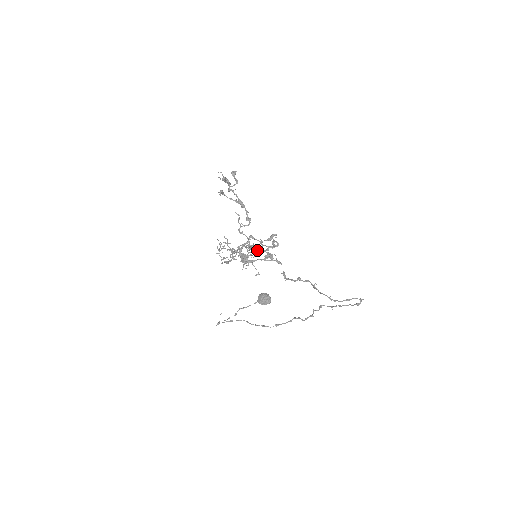
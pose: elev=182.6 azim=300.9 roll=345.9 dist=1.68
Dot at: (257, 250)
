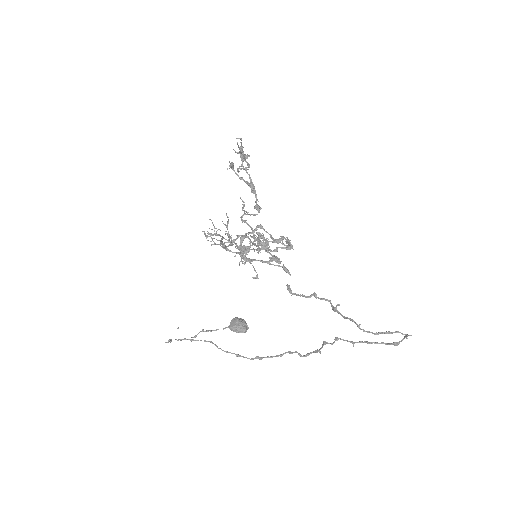
Dot at: (264, 244)
